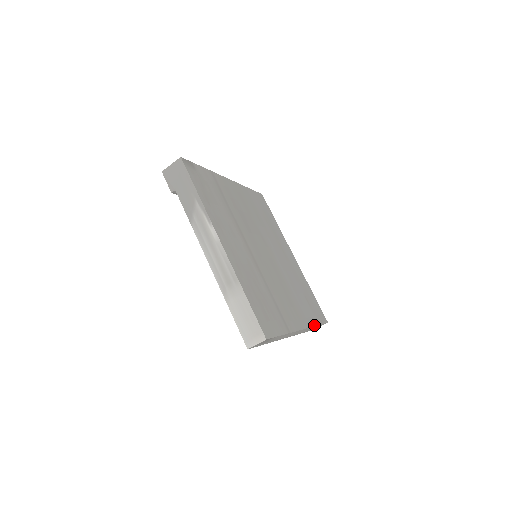
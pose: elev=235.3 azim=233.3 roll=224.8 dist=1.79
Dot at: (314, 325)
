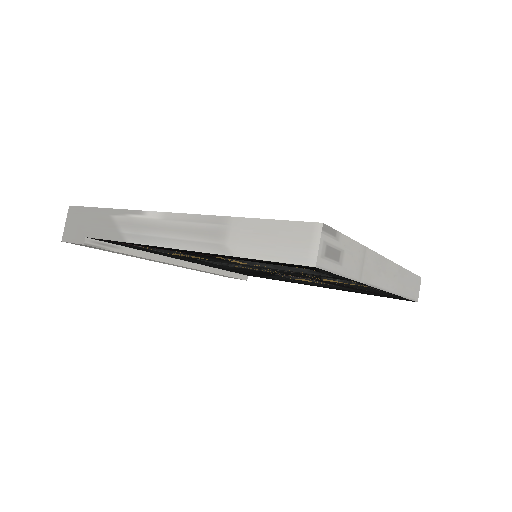
Dot at: (401, 268)
